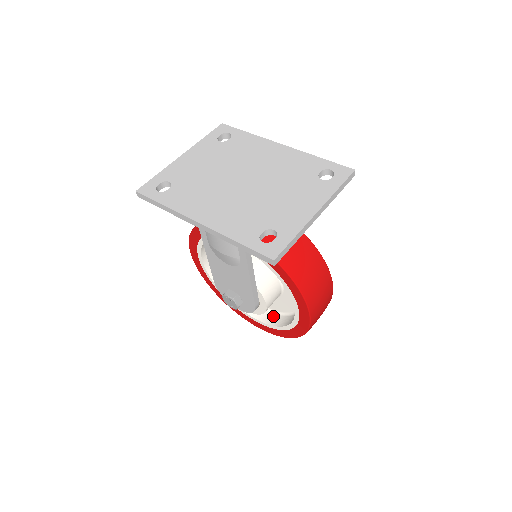
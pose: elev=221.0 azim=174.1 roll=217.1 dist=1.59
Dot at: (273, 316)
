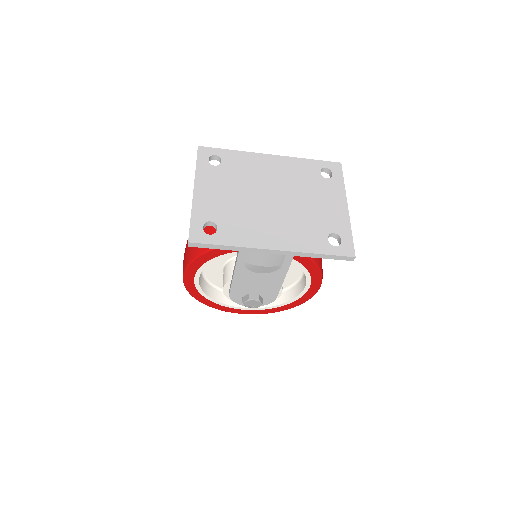
Dot at: occluded
